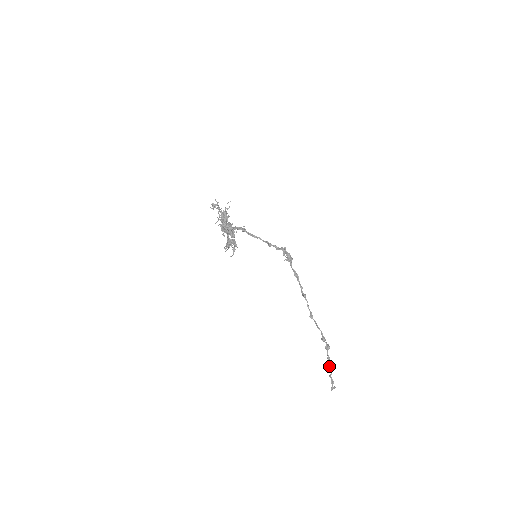
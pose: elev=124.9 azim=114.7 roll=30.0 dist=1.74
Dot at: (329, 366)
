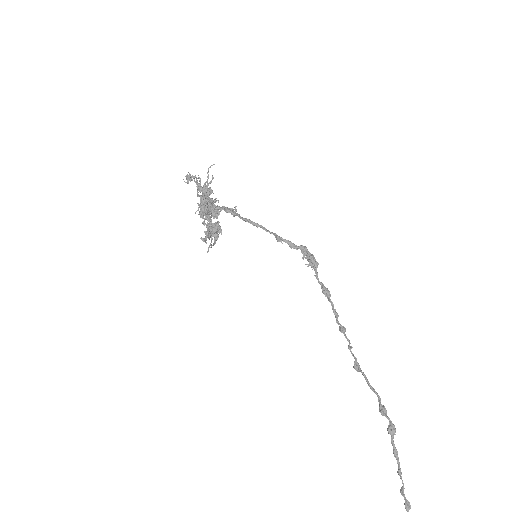
Dot at: (398, 469)
